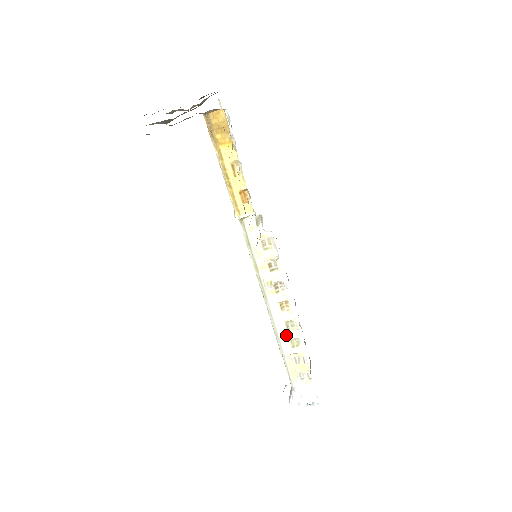
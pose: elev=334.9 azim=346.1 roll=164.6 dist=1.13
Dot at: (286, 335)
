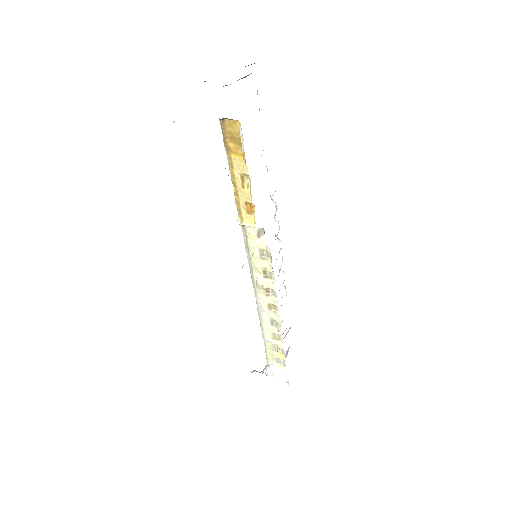
Dot at: (269, 328)
